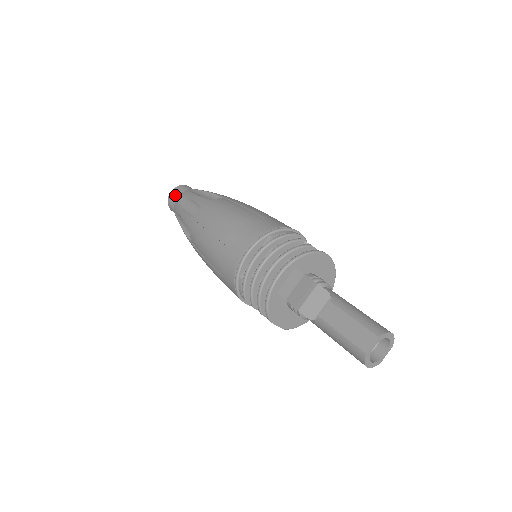
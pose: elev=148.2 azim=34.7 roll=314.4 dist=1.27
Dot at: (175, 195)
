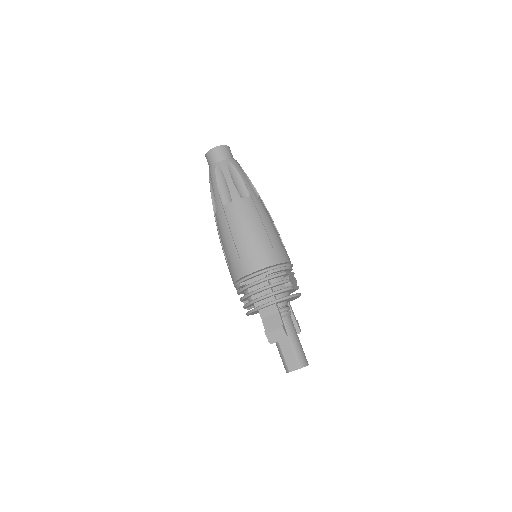
Dot at: (214, 156)
